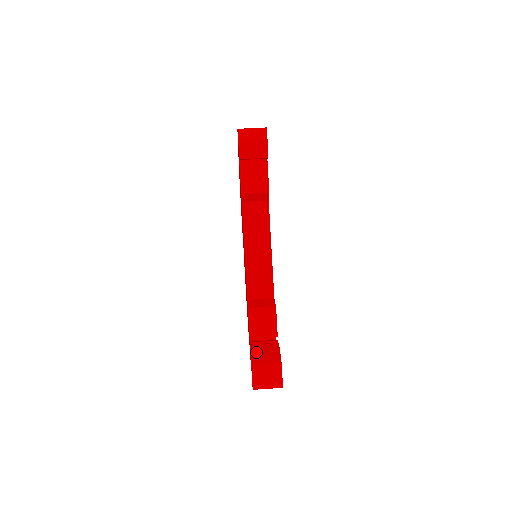
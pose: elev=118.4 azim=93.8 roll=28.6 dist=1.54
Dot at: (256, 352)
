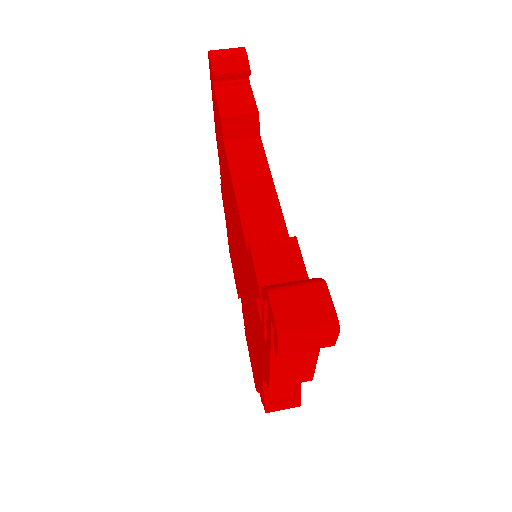
Dot at: occluded
